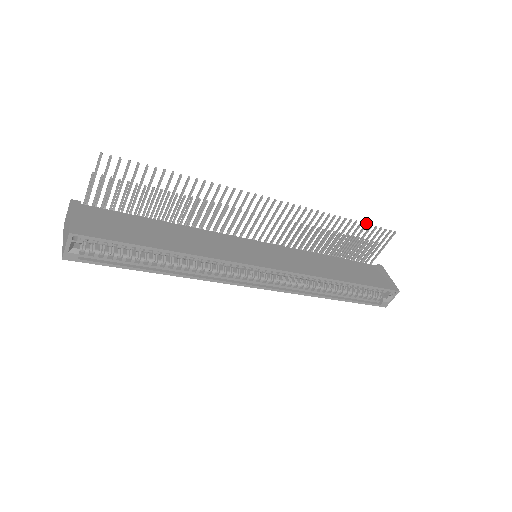
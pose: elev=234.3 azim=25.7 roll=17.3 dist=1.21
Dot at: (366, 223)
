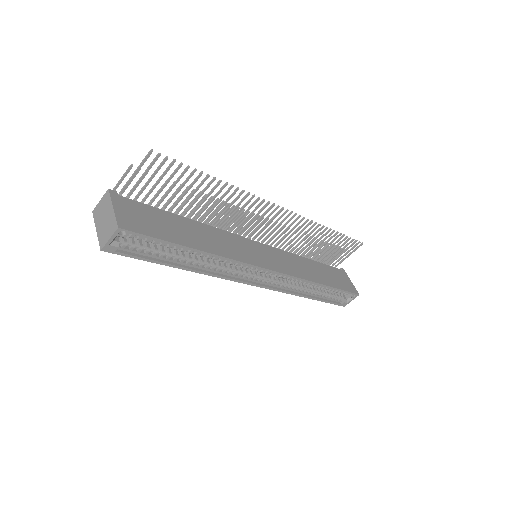
Dot at: (344, 234)
